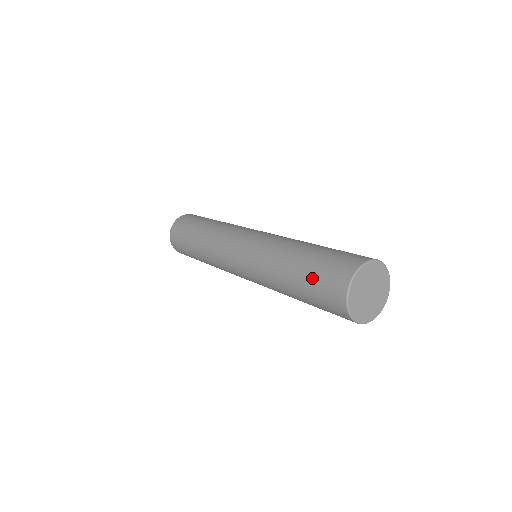
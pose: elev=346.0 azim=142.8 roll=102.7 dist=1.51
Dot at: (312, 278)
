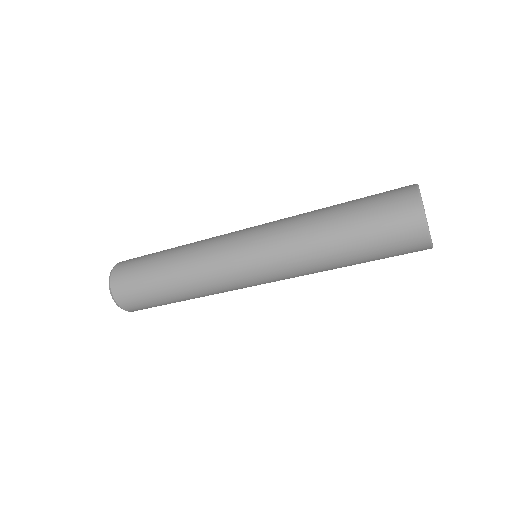
Dot at: (371, 218)
